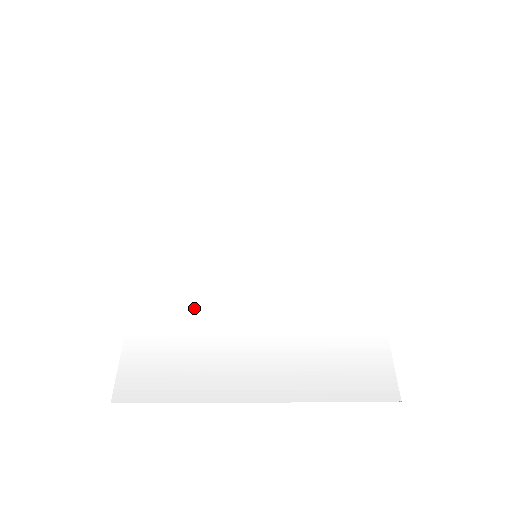
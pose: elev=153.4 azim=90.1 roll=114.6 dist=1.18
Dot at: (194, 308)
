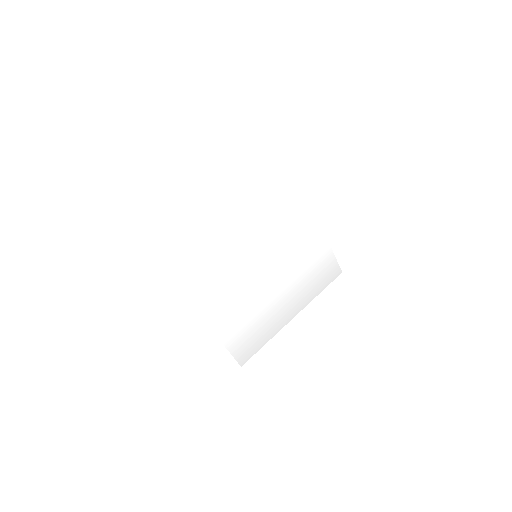
Dot at: (245, 308)
